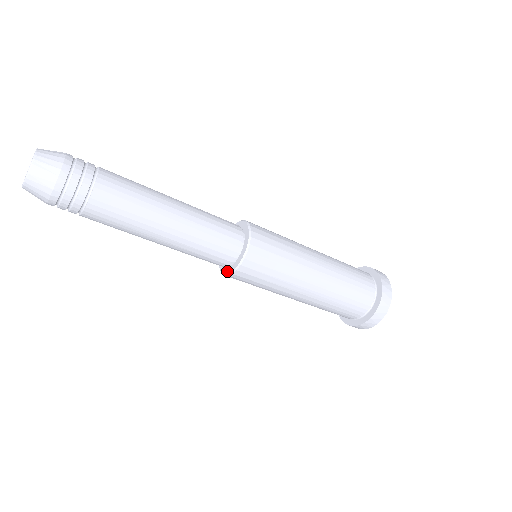
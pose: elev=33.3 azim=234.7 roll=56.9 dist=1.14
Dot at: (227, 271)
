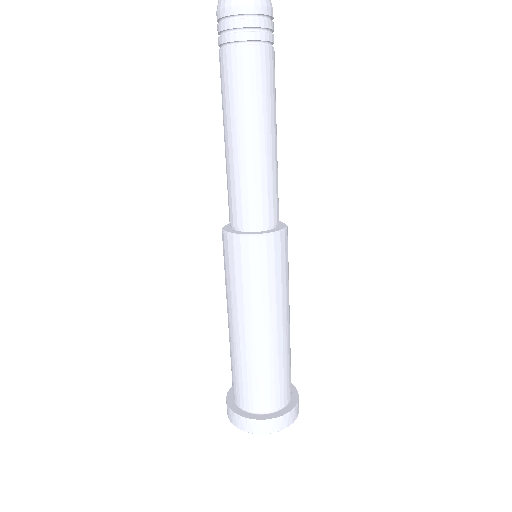
Dot at: (263, 232)
